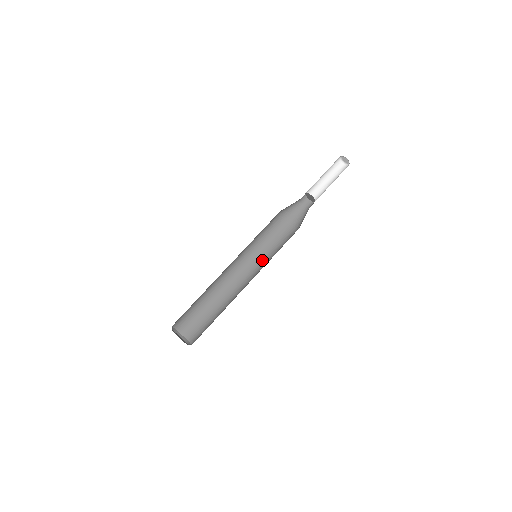
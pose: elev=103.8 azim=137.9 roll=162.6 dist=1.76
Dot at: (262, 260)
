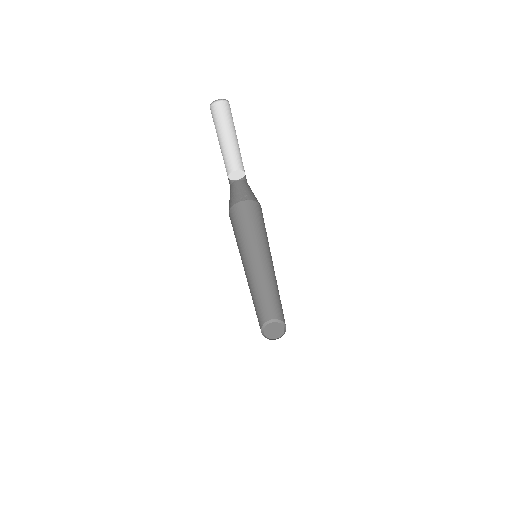
Dot at: (248, 246)
